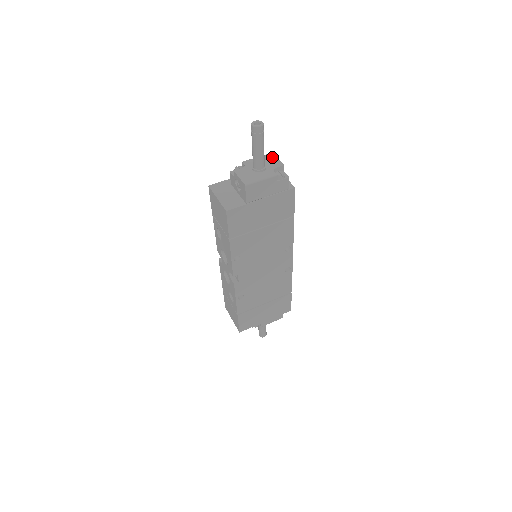
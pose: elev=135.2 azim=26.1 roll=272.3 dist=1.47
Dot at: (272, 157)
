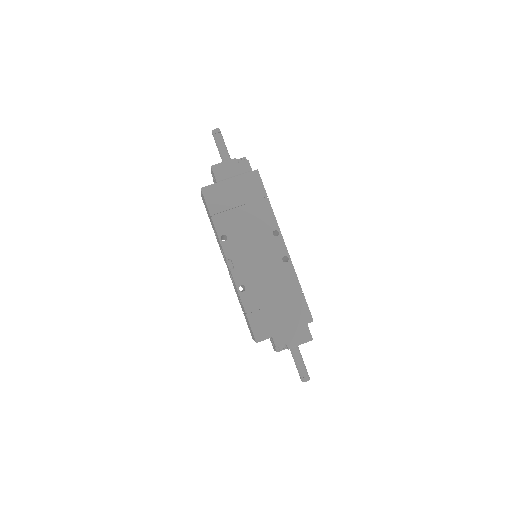
Dot at: occluded
